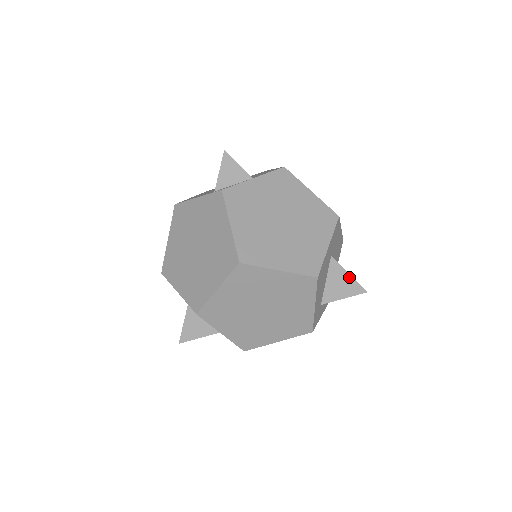
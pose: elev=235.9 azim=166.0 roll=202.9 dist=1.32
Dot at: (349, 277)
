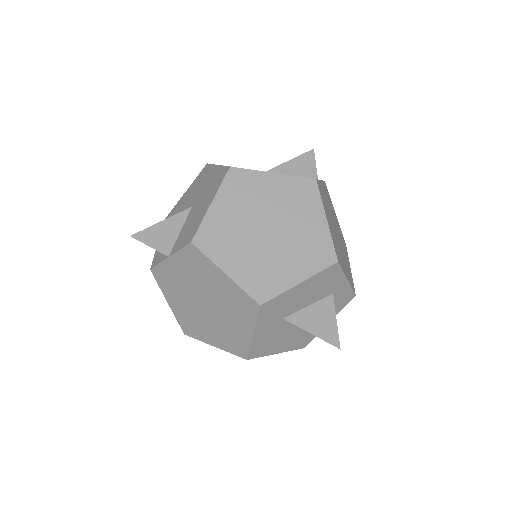
Dot at: occluded
